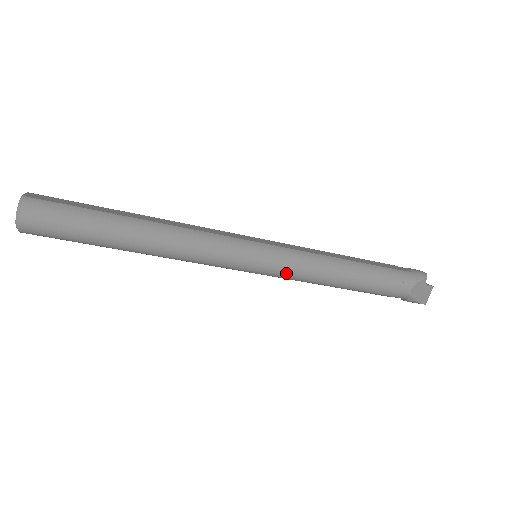
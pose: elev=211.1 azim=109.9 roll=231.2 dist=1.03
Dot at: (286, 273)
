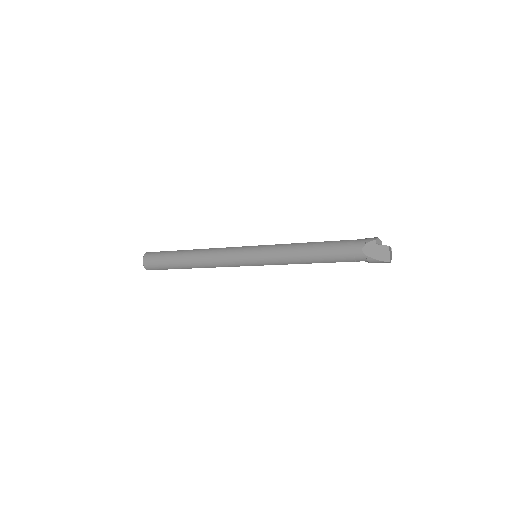
Dot at: (270, 259)
